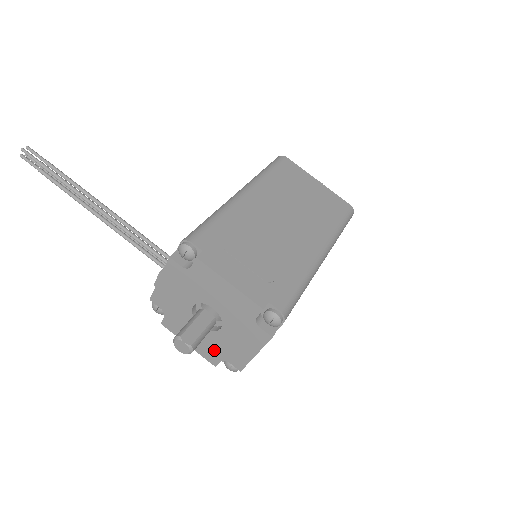
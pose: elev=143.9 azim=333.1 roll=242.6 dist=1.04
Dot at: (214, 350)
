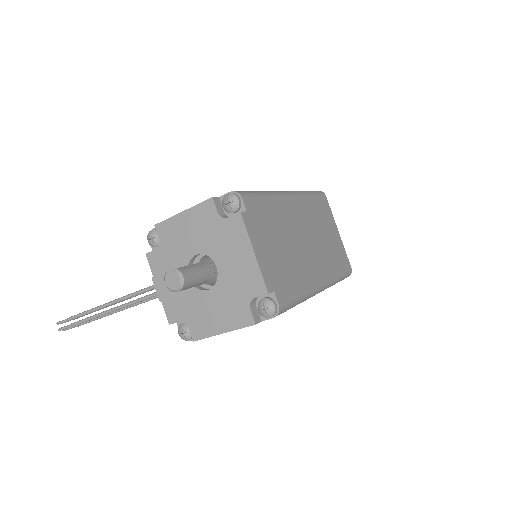
Dot at: (236, 303)
